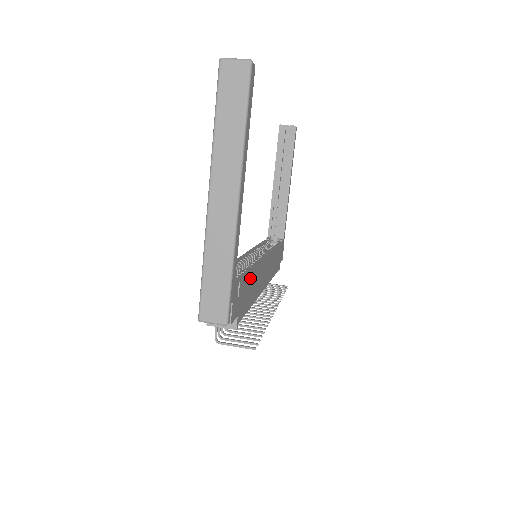
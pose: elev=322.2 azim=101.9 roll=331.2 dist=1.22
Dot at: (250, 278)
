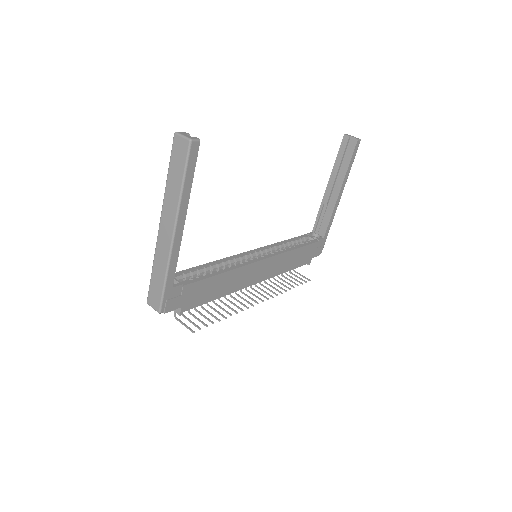
Dot at: (212, 280)
